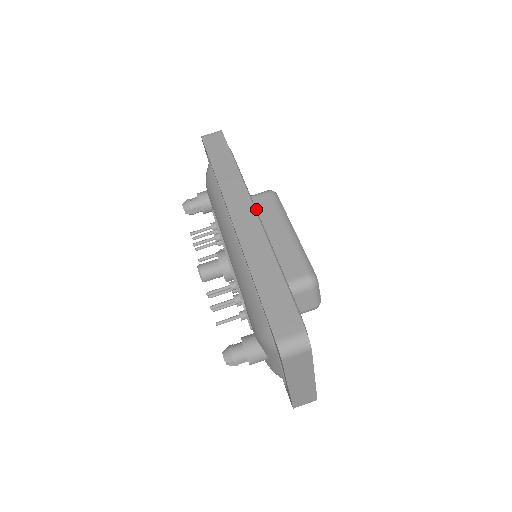
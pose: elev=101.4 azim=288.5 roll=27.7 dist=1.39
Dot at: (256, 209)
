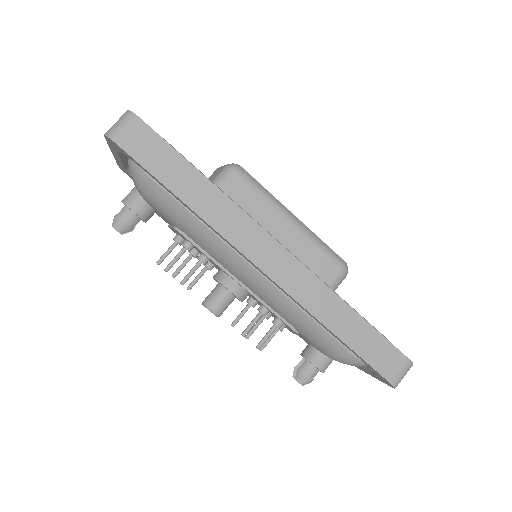
Dot at: occluded
